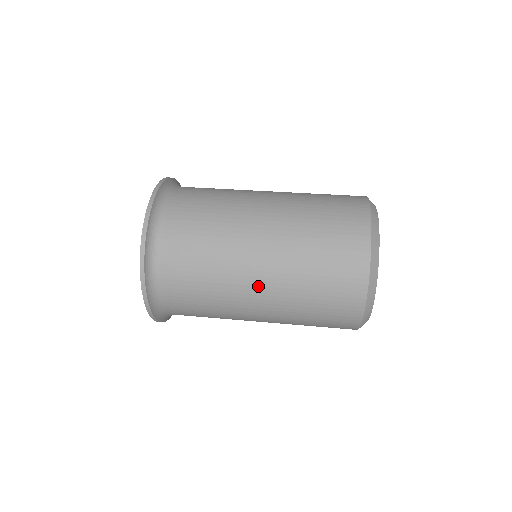
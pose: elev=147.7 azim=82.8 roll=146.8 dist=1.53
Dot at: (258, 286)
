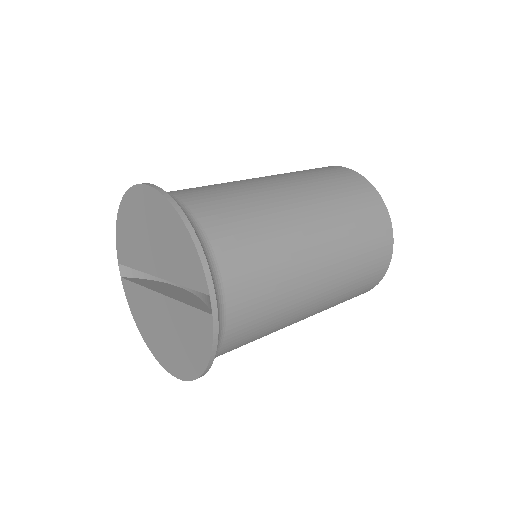
Dot at: (316, 295)
